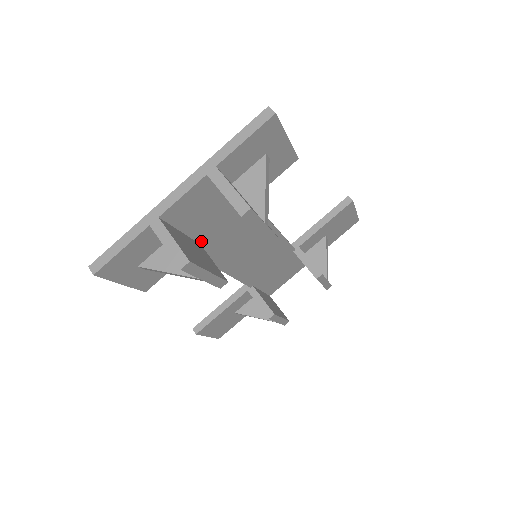
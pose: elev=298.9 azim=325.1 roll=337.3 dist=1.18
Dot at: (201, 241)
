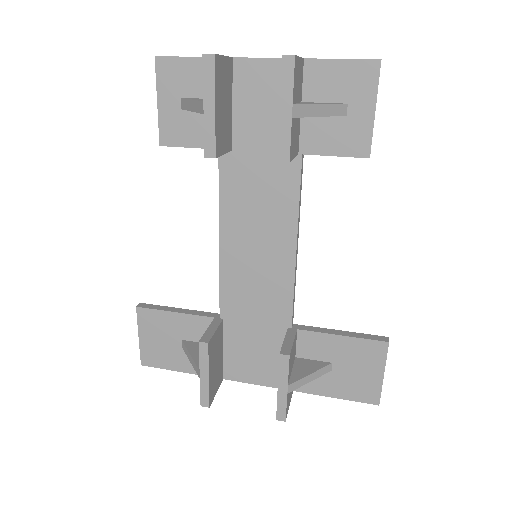
Dot at: (235, 147)
